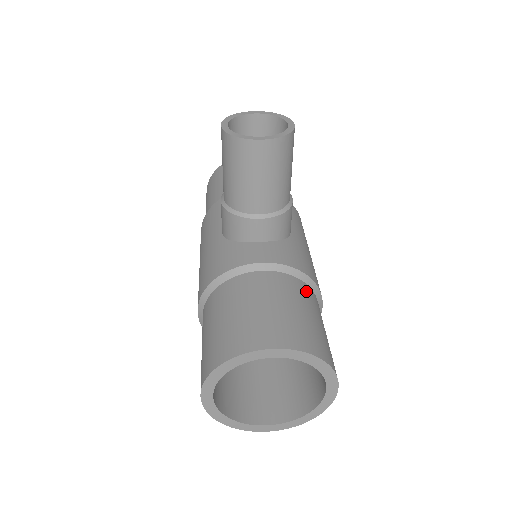
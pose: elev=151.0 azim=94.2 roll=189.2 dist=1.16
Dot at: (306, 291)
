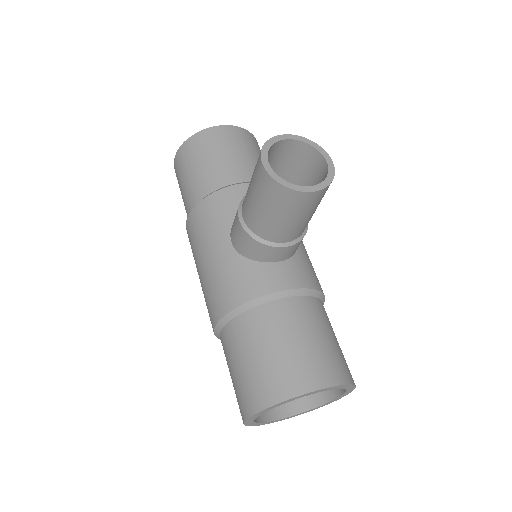
Dot at: (322, 309)
